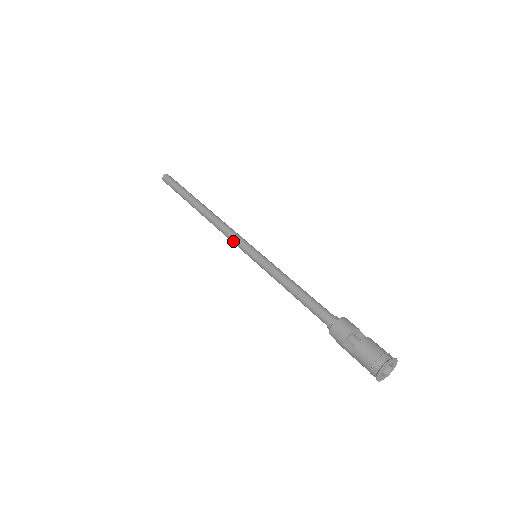
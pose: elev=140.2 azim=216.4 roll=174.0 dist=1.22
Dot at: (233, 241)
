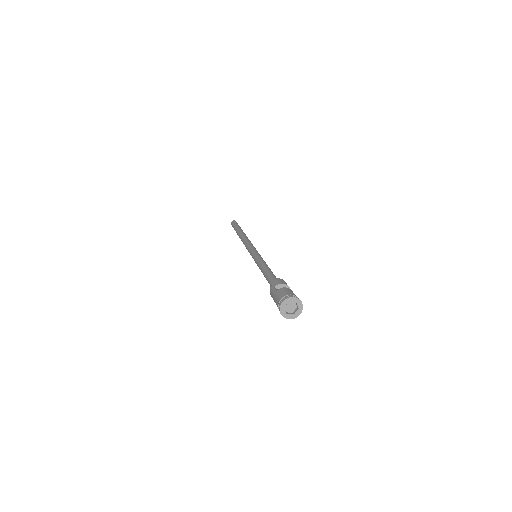
Dot at: (249, 246)
